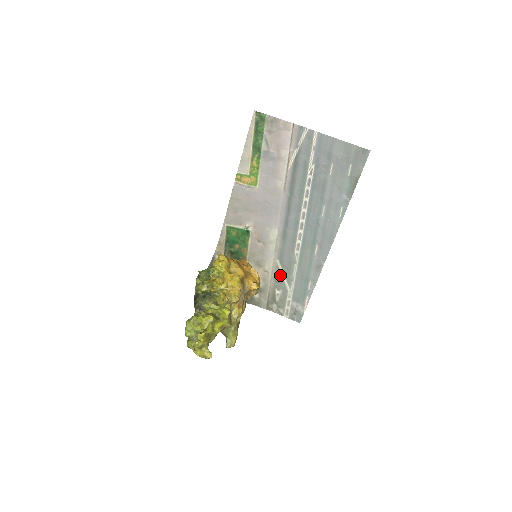
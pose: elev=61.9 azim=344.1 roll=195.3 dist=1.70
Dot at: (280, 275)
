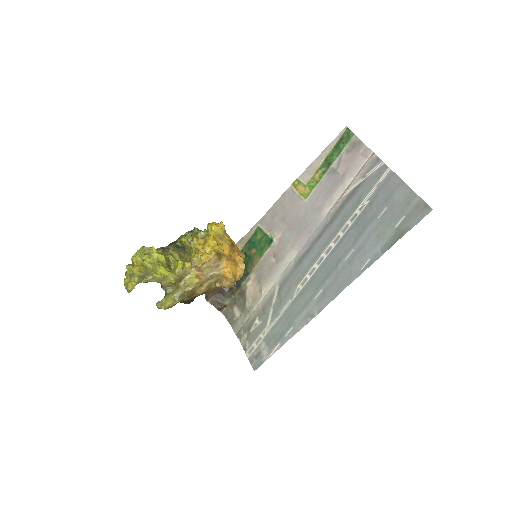
Dot at: (270, 304)
